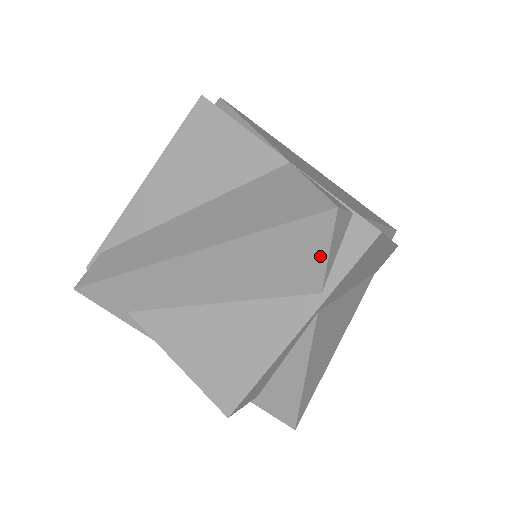
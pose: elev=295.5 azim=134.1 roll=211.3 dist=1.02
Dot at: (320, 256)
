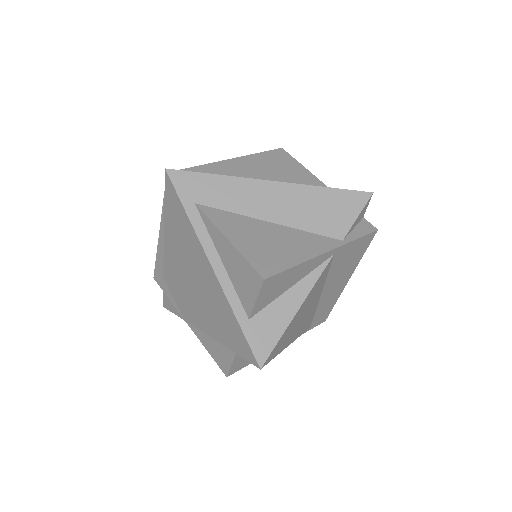
Dot at: (353, 216)
